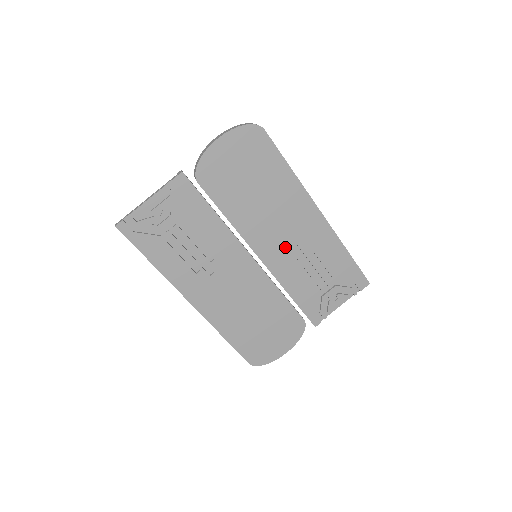
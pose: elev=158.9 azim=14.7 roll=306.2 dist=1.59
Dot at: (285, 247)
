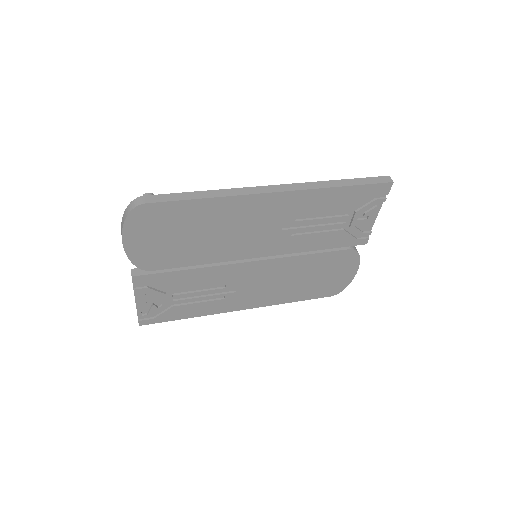
Dot at: (273, 235)
